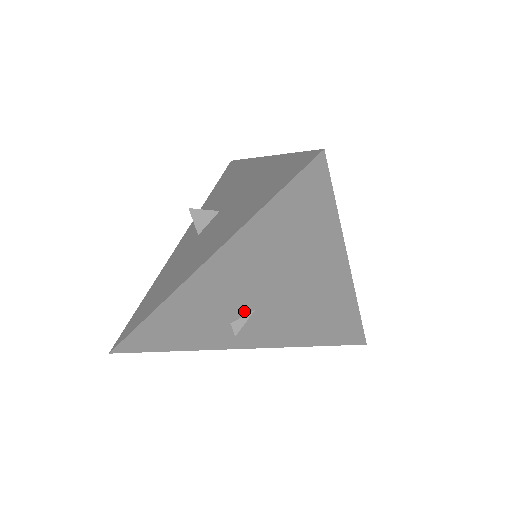
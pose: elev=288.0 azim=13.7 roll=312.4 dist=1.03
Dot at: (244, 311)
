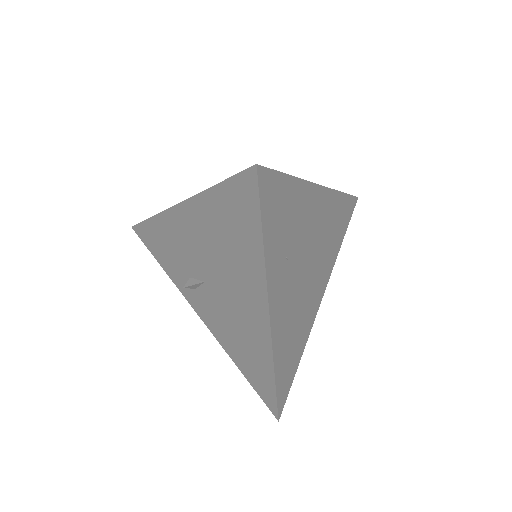
Dot at: (199, 275)
